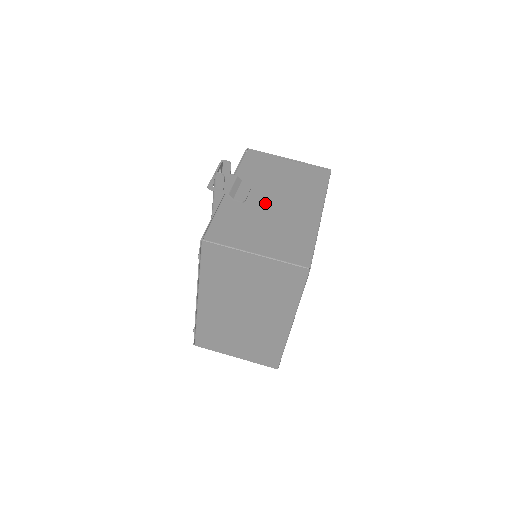
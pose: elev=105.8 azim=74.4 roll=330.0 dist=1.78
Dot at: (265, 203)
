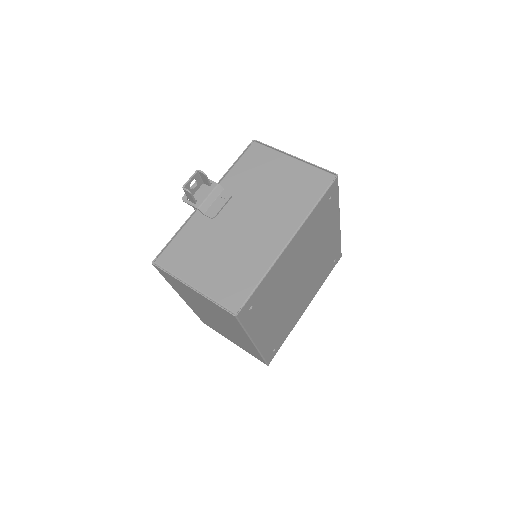
Dot at: (234, 221)
